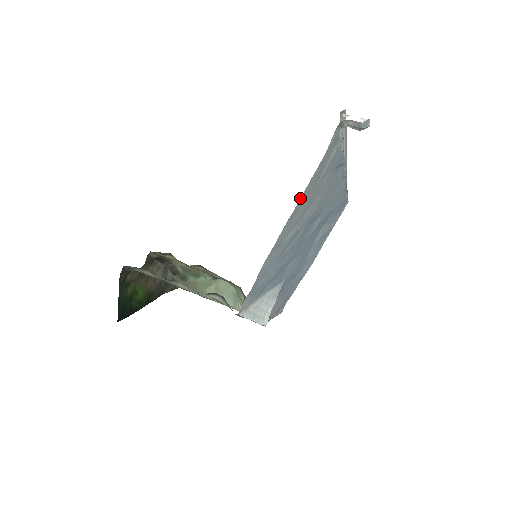
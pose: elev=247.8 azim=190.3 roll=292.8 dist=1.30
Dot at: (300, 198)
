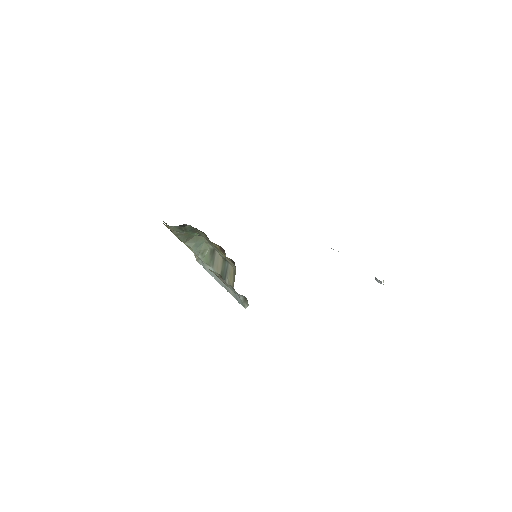
Dot at: occluded
